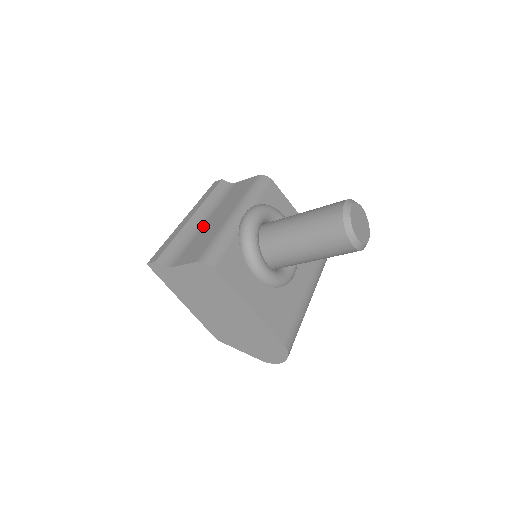
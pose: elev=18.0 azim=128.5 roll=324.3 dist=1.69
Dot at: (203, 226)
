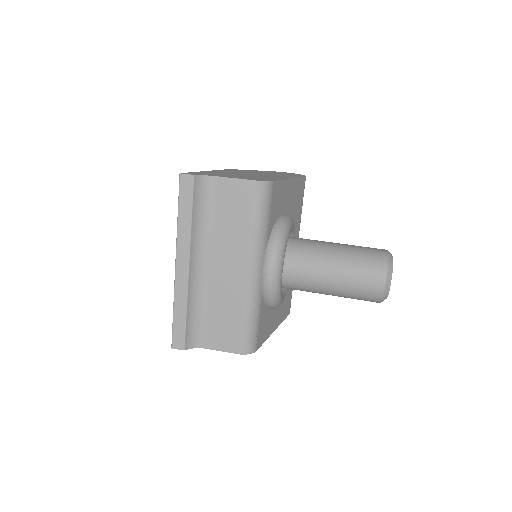
Dot at: (209, 280)
